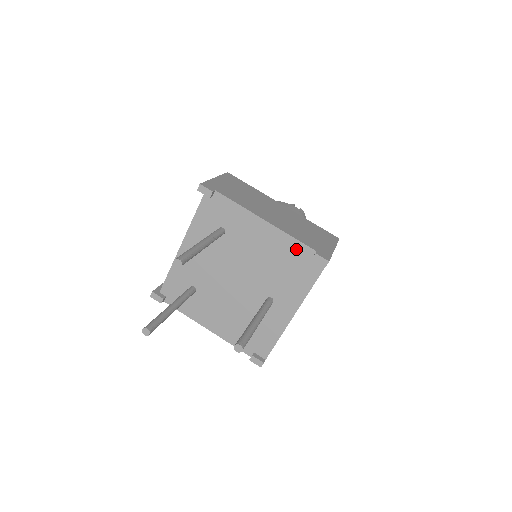
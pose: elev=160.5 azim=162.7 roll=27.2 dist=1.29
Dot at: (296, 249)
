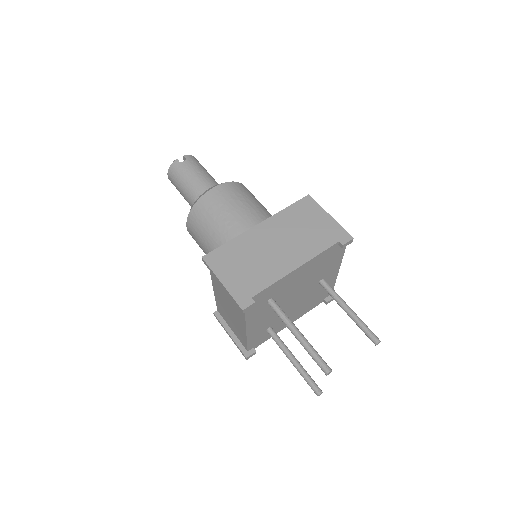
Dot at: (325, 254)
